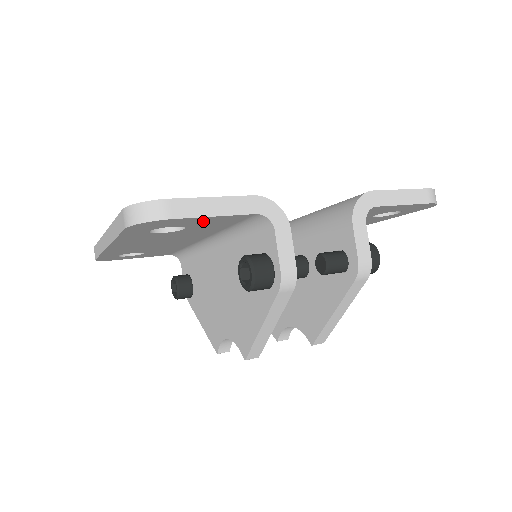
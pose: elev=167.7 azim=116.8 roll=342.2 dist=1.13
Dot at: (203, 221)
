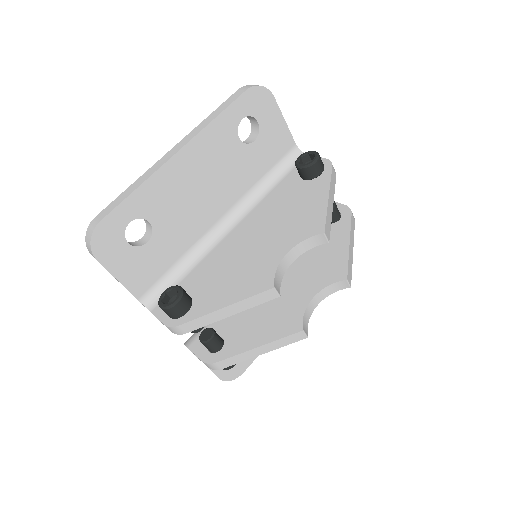
Dot at: (274, 128)
